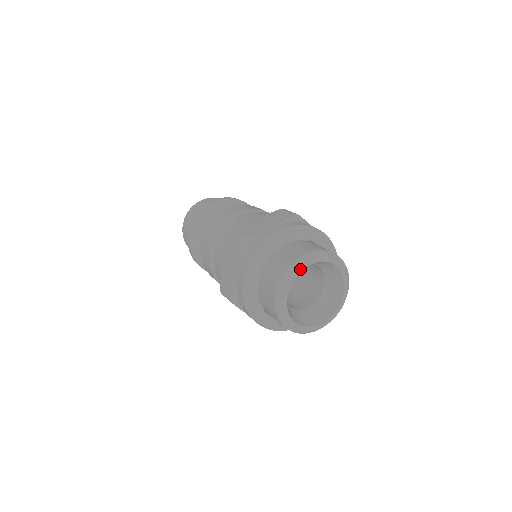
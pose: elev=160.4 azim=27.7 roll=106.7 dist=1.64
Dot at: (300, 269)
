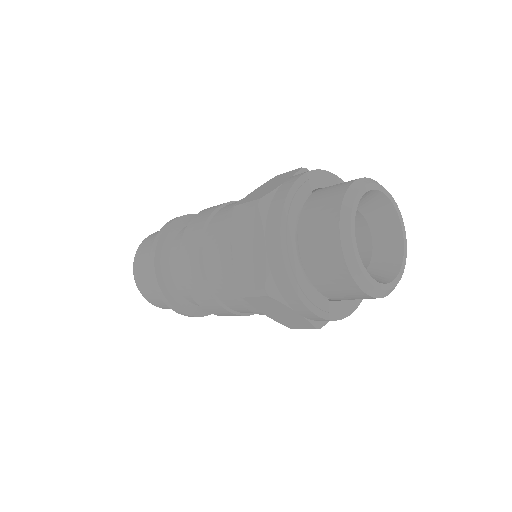
Dot at: (381, 188)
